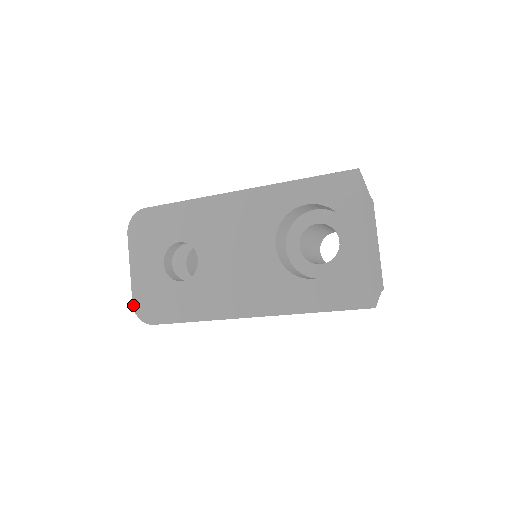
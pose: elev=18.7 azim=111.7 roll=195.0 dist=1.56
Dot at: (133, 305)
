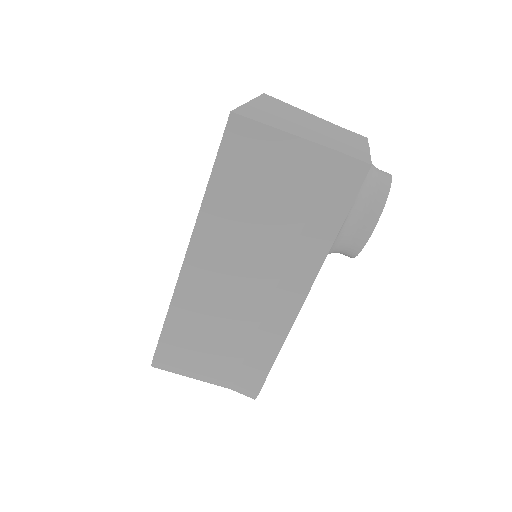
Dot at: occluded
